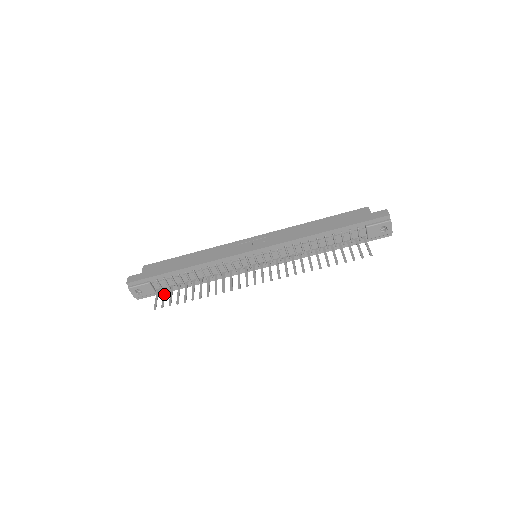
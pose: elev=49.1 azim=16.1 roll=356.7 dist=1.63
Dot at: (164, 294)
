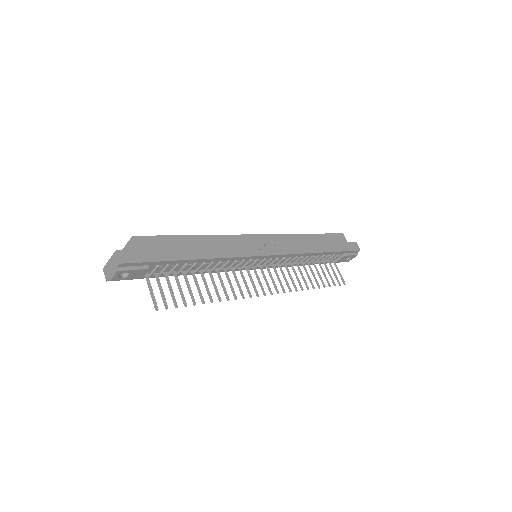
Dot at: (160, 285)
